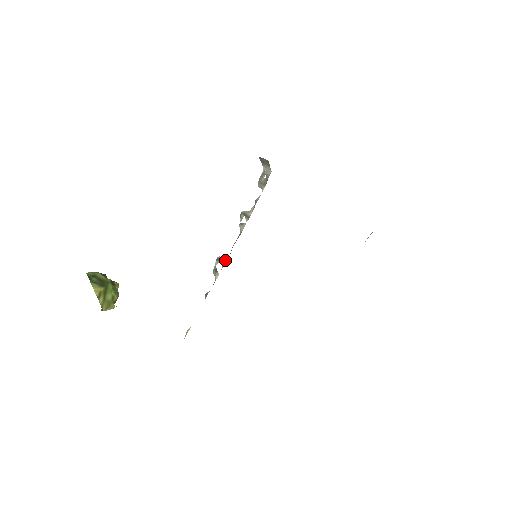
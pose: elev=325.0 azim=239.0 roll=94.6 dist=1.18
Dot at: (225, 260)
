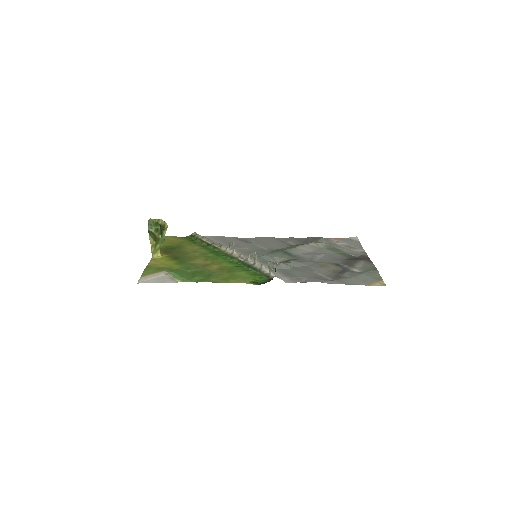
Dot at: (235, 252)
